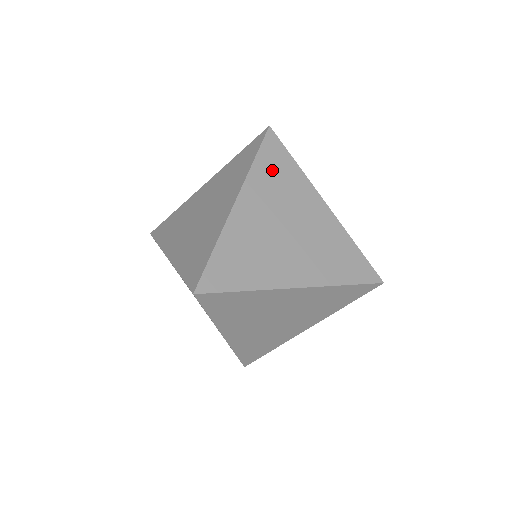
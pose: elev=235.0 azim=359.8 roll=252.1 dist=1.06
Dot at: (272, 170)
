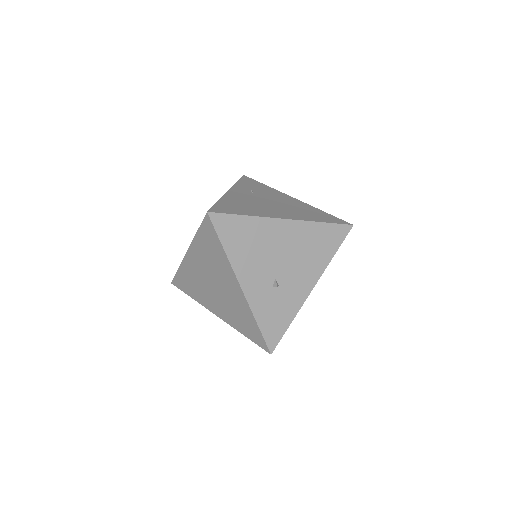
Dot at: (207, 245)
